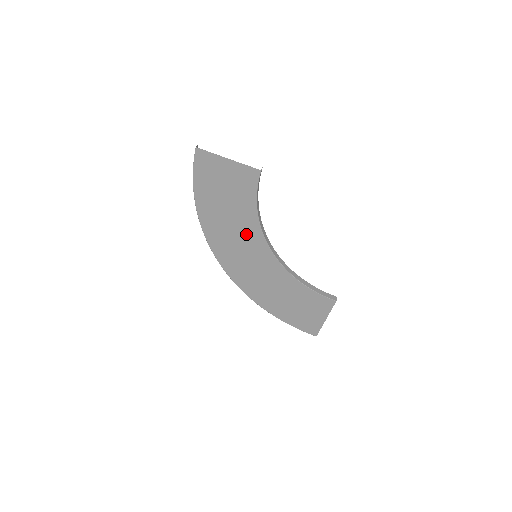
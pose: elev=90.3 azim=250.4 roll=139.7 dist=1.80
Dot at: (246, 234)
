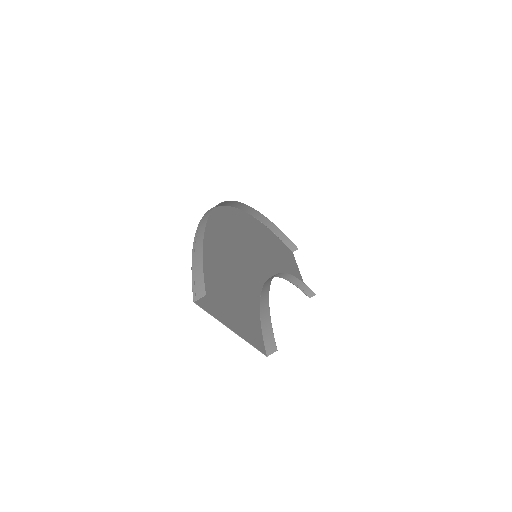
Dot at: (248, 266)
